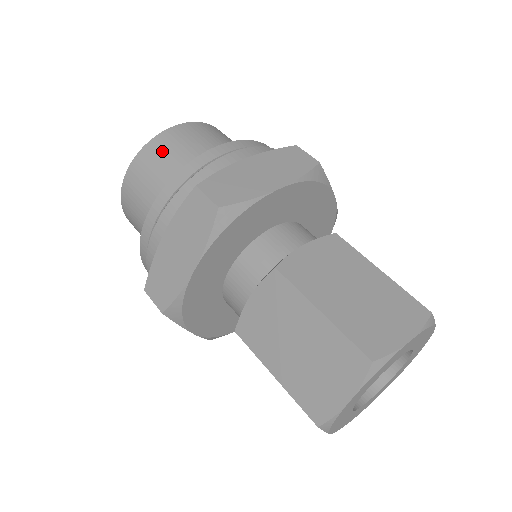
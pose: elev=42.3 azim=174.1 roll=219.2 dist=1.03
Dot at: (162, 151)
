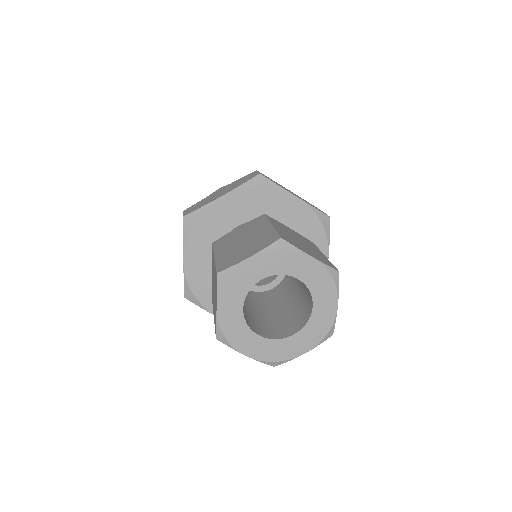
Dot at: occluded
